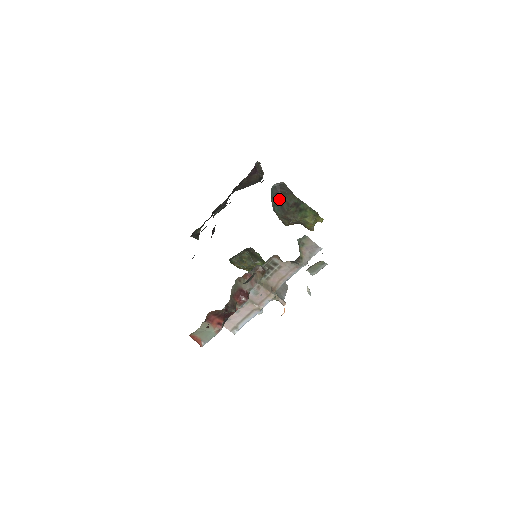
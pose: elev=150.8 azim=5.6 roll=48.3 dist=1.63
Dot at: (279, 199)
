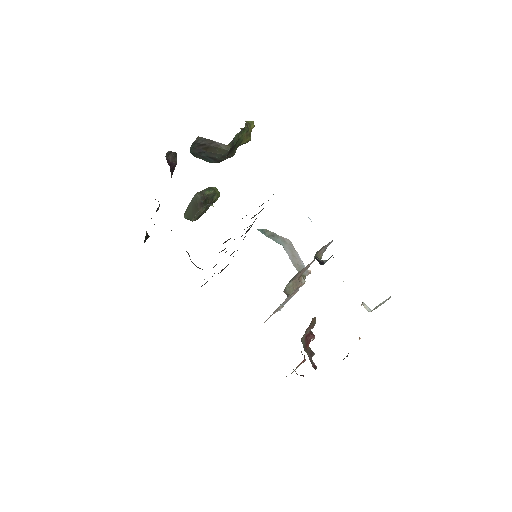
Dot at: (207, 156)
